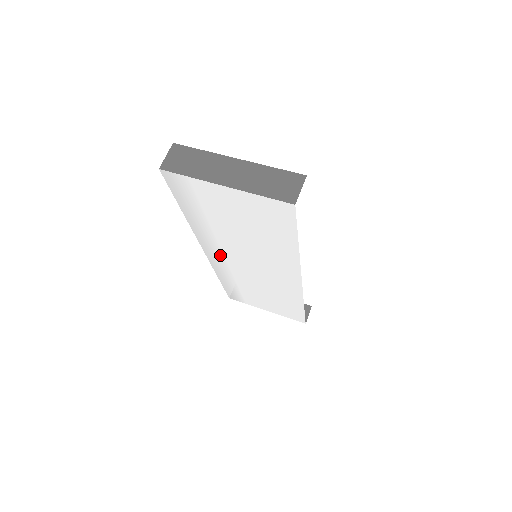
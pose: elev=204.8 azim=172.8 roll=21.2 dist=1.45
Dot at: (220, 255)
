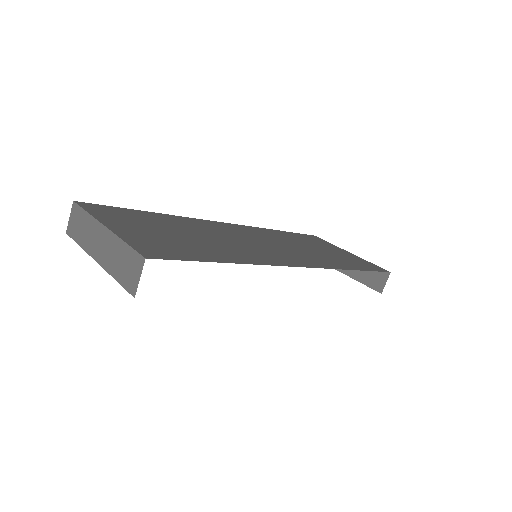
Dot at: occluded
